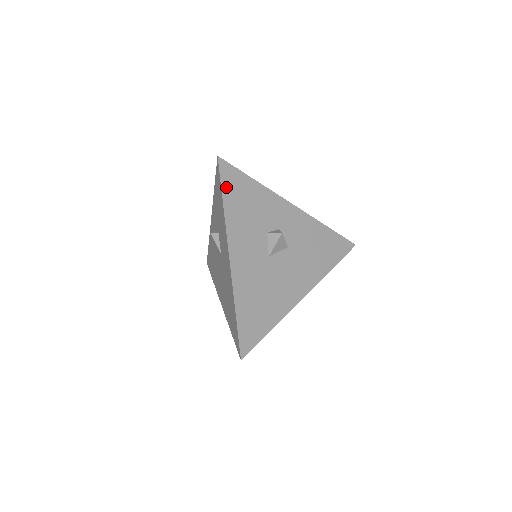
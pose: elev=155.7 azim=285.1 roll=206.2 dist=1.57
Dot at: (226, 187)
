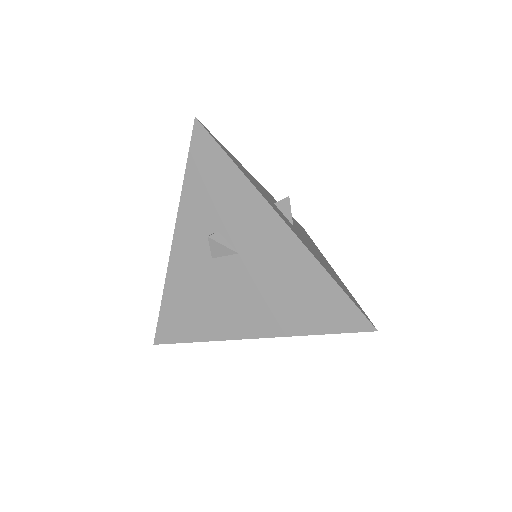
Dot at: (223, 150)
